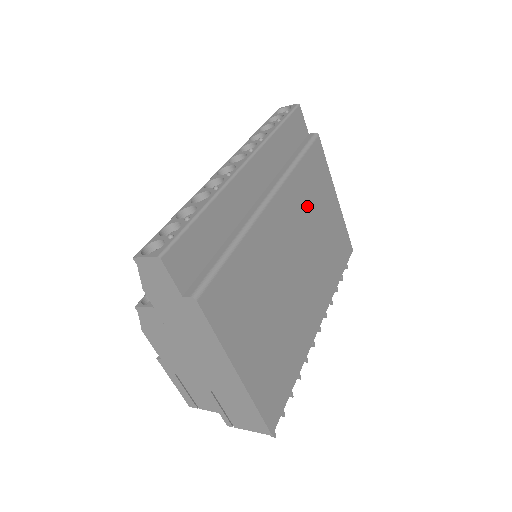
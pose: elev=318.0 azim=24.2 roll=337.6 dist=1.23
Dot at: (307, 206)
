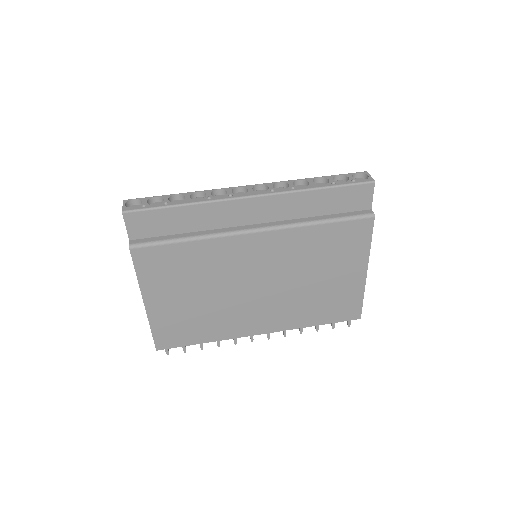
Dot at: (307, 258)
